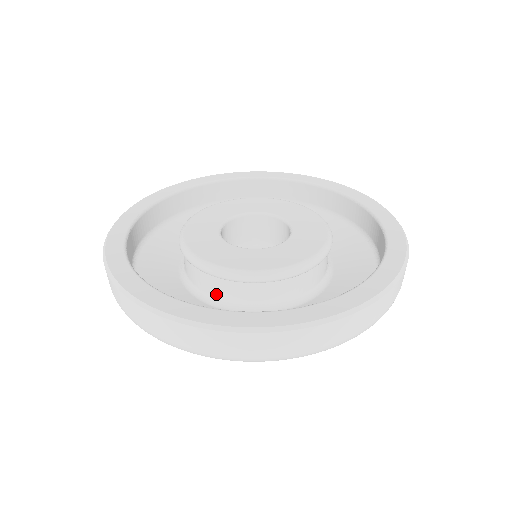
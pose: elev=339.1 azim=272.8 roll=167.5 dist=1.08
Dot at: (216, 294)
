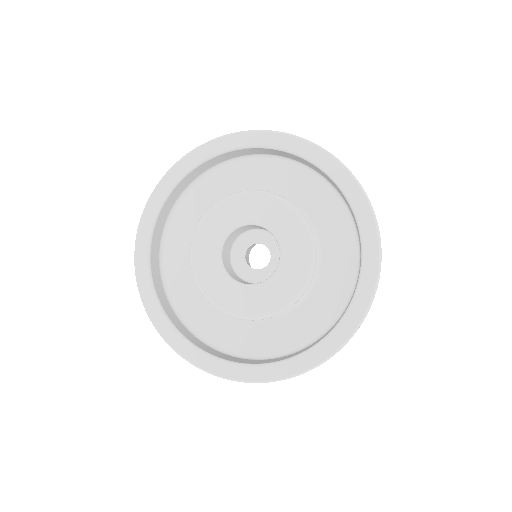
Dot at: occluded
